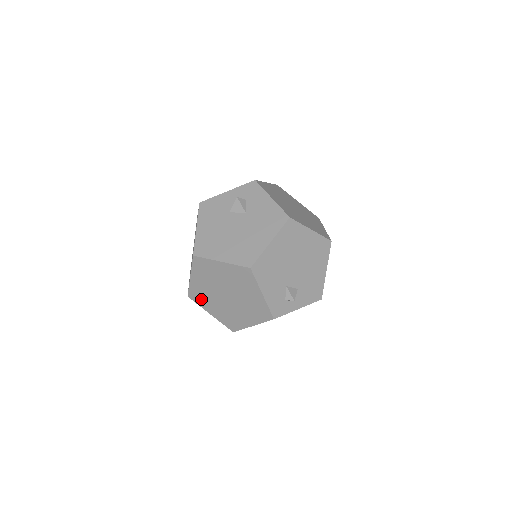
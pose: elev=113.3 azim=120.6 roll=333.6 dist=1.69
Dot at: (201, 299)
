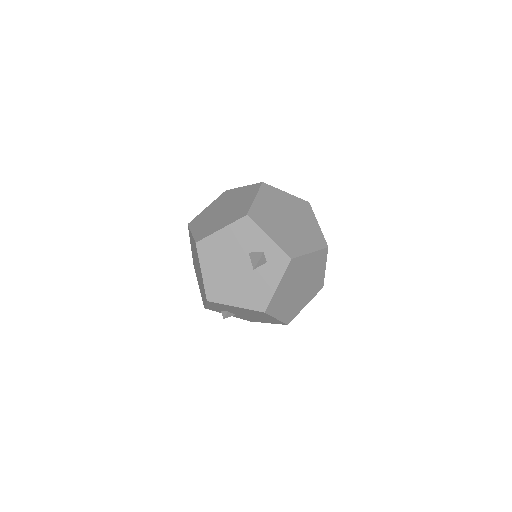
Dot at: occluded
